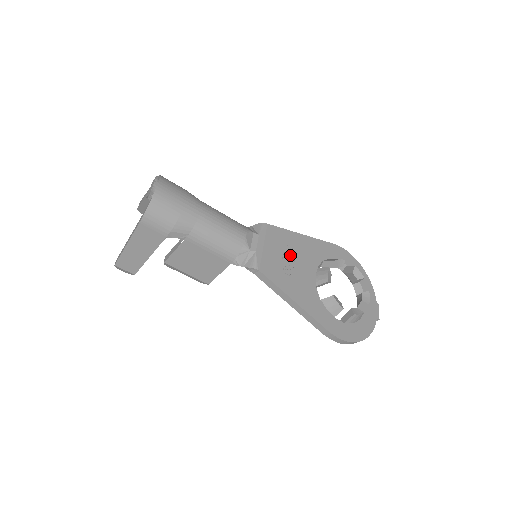
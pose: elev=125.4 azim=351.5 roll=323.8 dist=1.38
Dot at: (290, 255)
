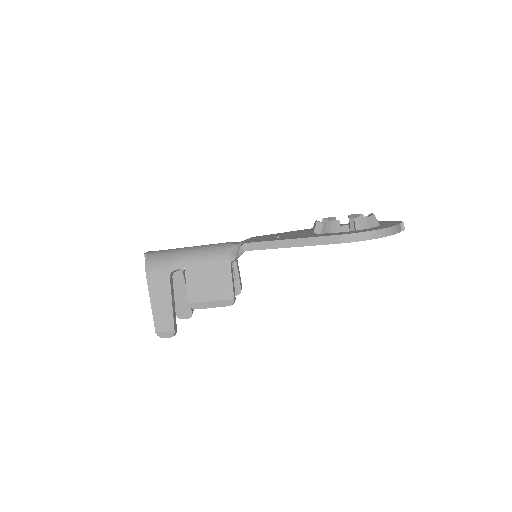
Dot at: occluded
